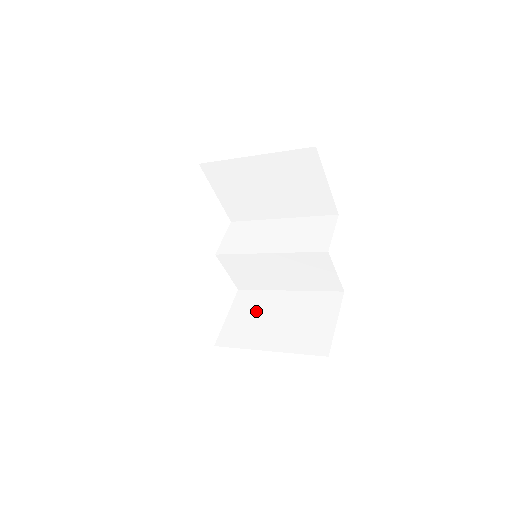
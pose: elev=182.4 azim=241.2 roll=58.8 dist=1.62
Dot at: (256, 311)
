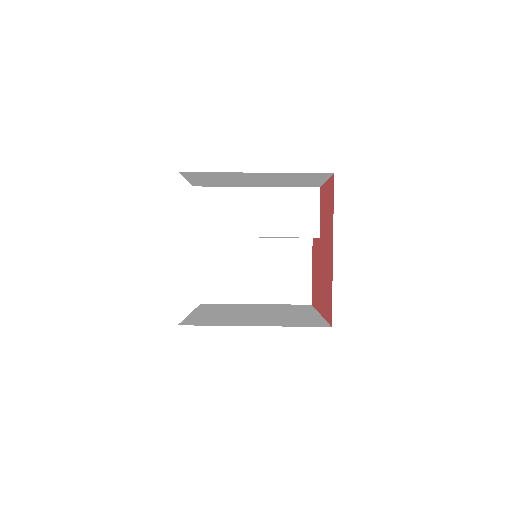
Dot at: (231, 263)
